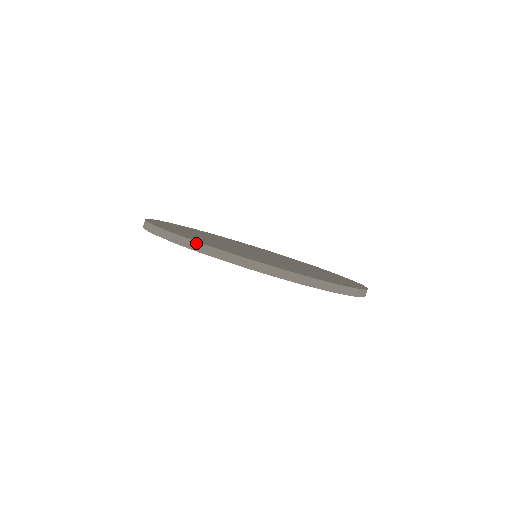
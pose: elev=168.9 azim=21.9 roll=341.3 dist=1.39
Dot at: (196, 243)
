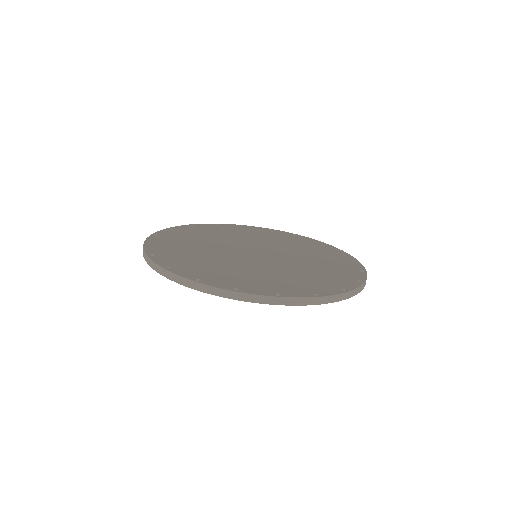
Dot at: (292, 299)
